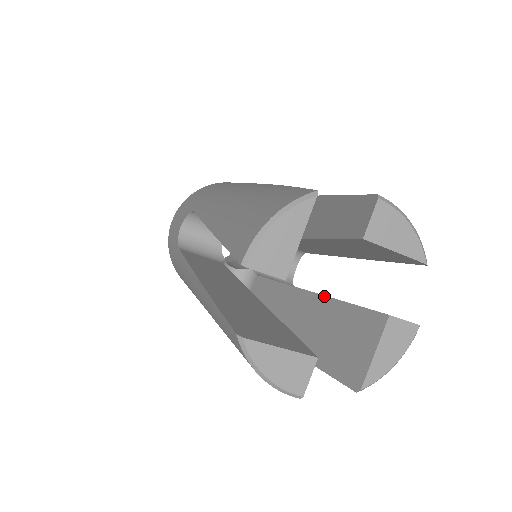
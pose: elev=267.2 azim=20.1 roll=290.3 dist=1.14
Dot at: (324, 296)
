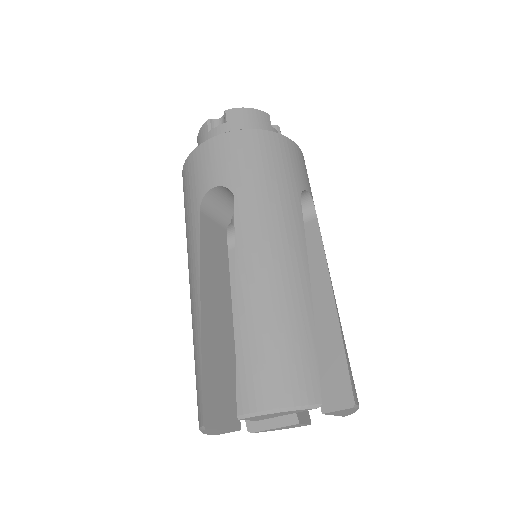
Dot at: occluded
